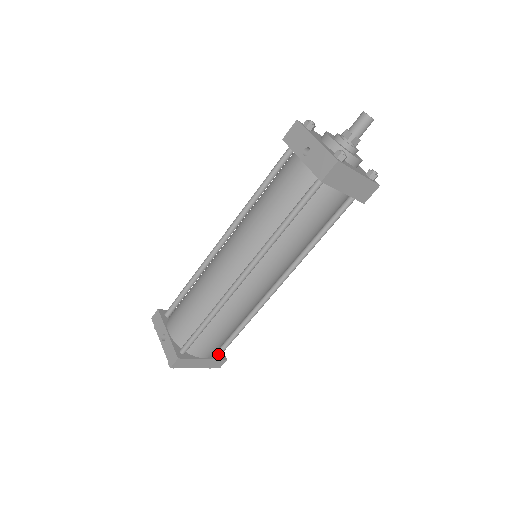
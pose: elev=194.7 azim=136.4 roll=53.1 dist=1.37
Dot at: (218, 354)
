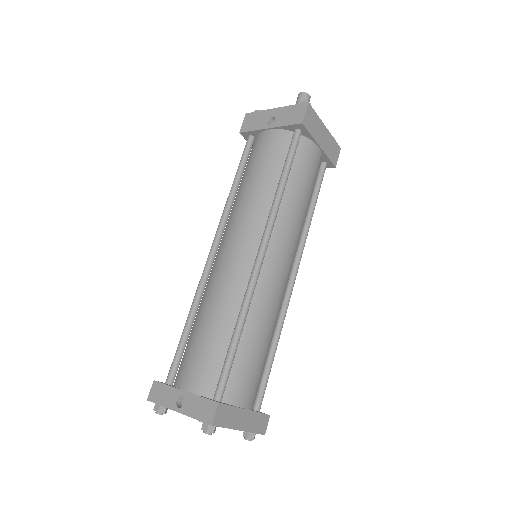
Dot at: (256, 410)
